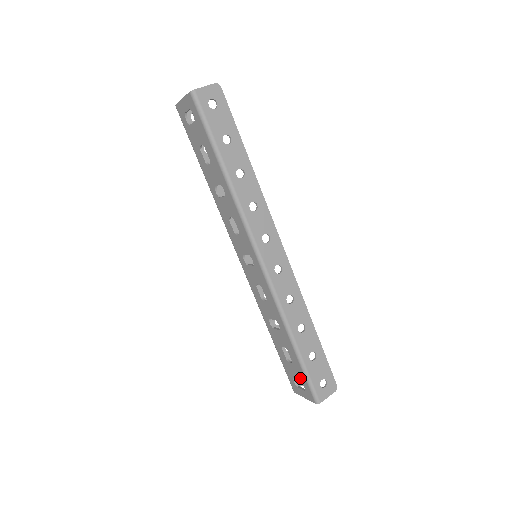
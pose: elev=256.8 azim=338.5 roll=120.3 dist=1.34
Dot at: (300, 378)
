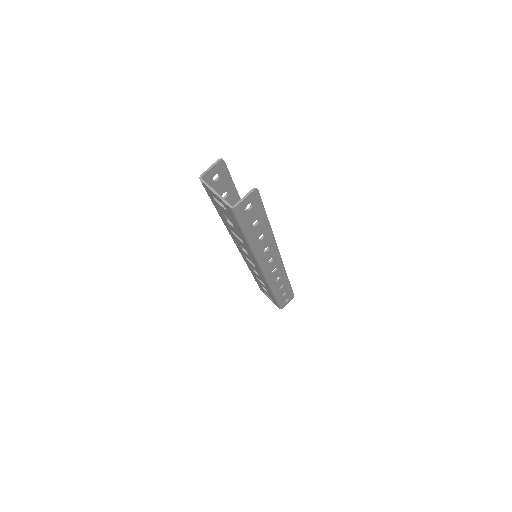
Dot at: occluded
